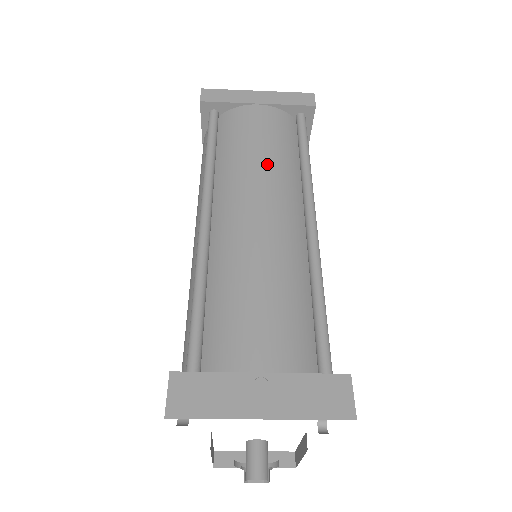
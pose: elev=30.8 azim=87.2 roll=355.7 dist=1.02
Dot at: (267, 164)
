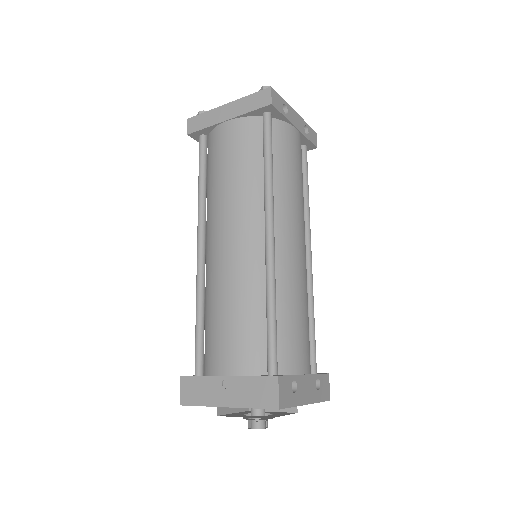
Dot at: (233, 190)
